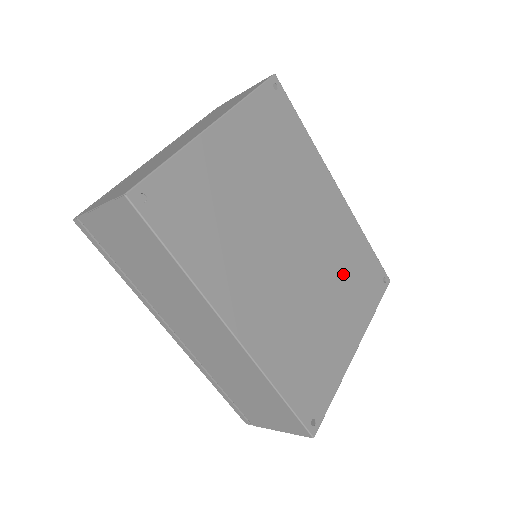
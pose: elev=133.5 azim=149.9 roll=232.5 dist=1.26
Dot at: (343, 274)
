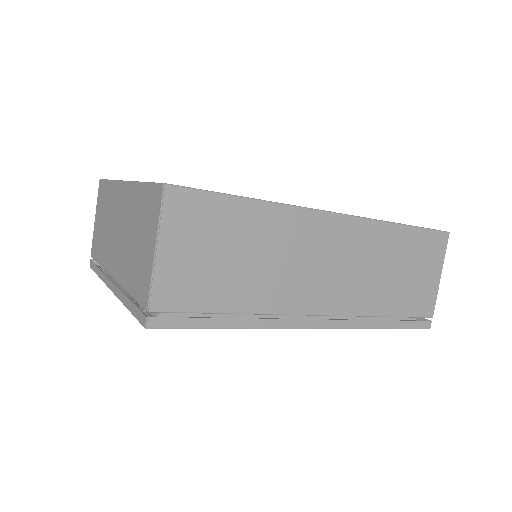
Dot at: occluded
